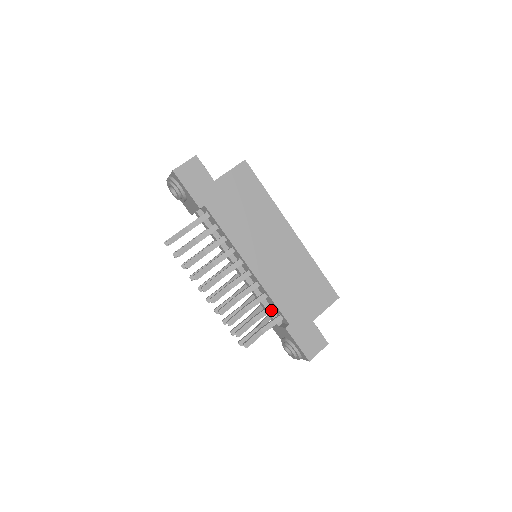
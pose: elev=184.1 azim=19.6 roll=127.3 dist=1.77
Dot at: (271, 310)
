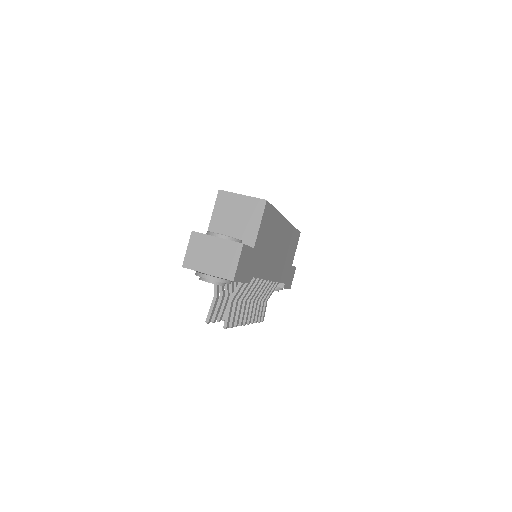
Dot at: occluded
